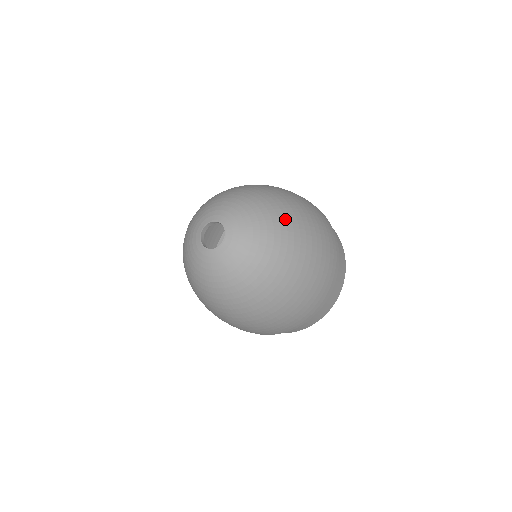
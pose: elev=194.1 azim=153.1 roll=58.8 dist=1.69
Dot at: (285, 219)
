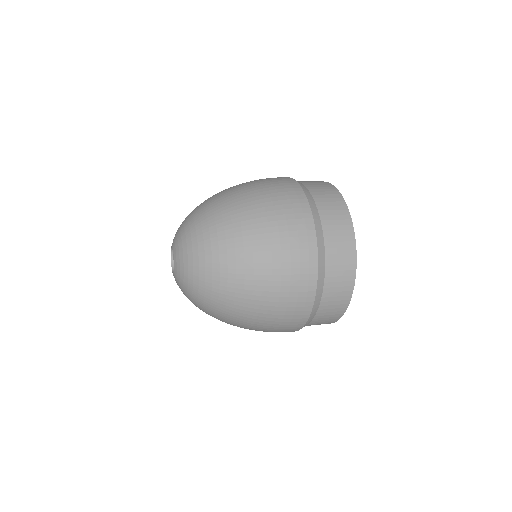
Dot at: (219, 254)
